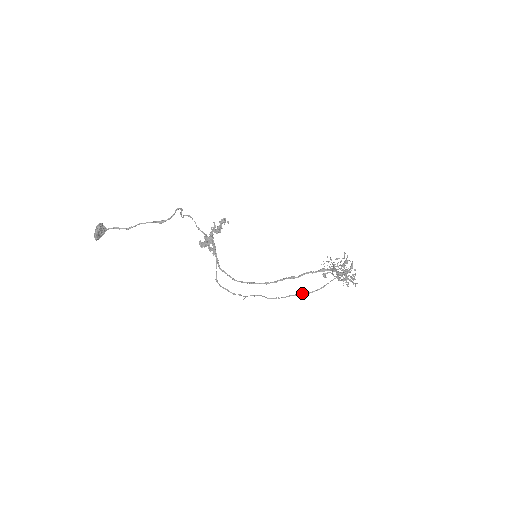
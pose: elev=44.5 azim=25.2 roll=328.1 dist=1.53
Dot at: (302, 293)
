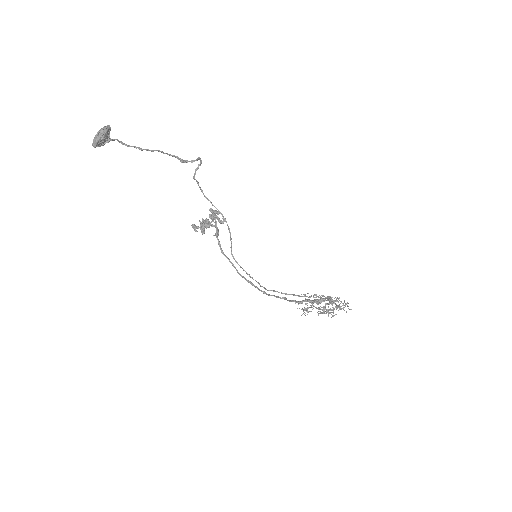
Dot at: occluded
